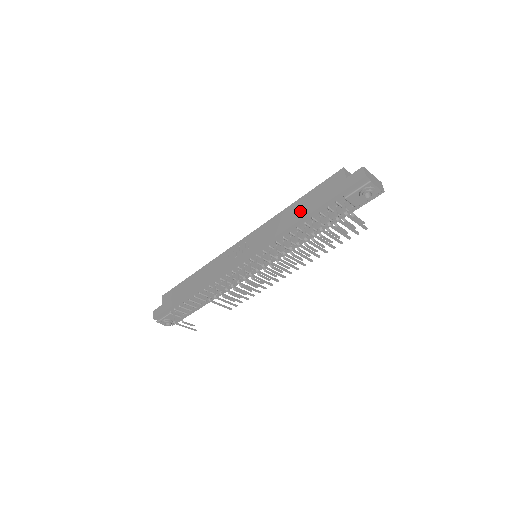
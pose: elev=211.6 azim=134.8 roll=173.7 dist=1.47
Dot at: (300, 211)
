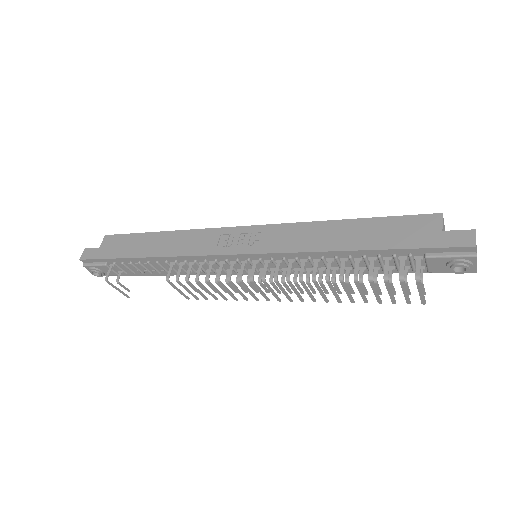
Dot at: (352, 237)
